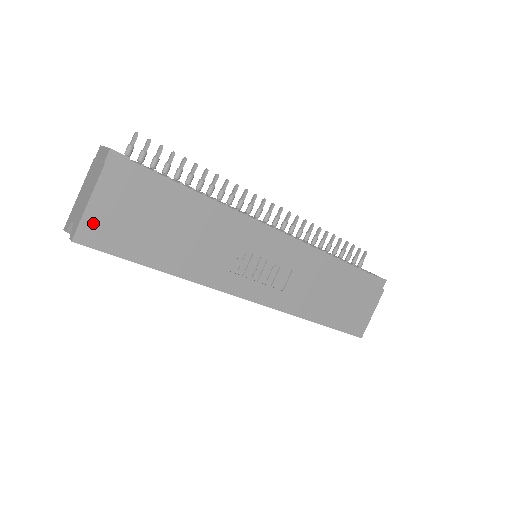
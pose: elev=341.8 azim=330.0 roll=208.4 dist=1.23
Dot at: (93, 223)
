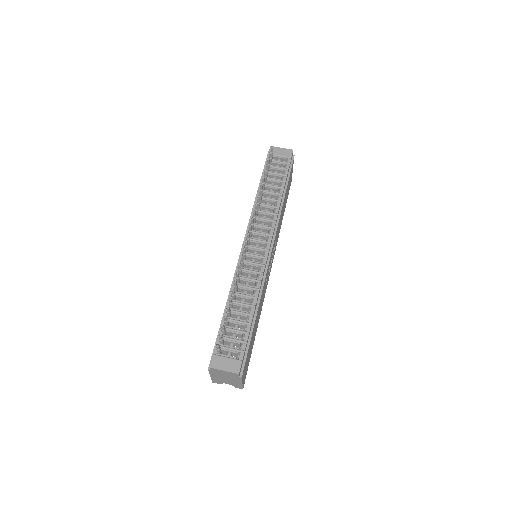
Dot at: (244, 379)
